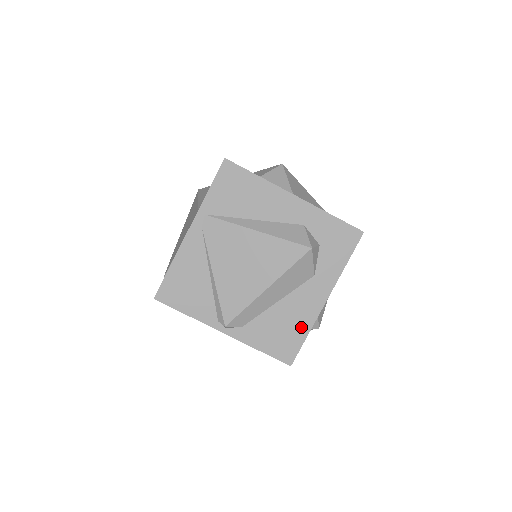
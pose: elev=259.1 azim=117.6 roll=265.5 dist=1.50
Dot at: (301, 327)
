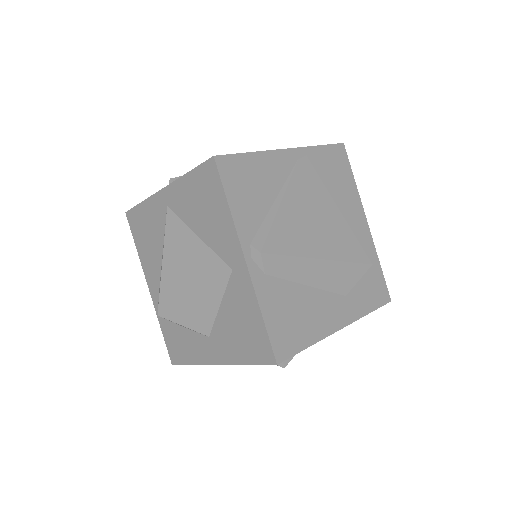
Dot at: (310, 332)
